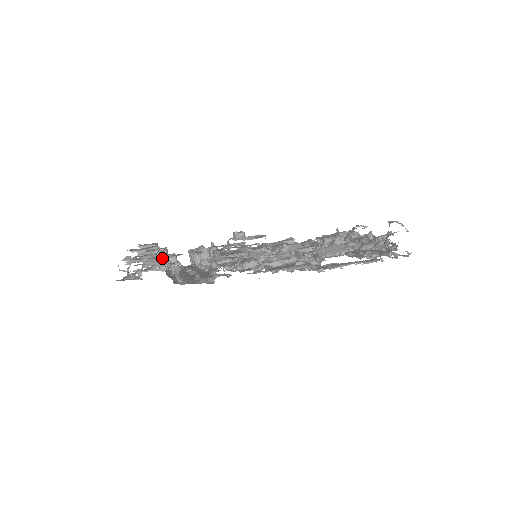
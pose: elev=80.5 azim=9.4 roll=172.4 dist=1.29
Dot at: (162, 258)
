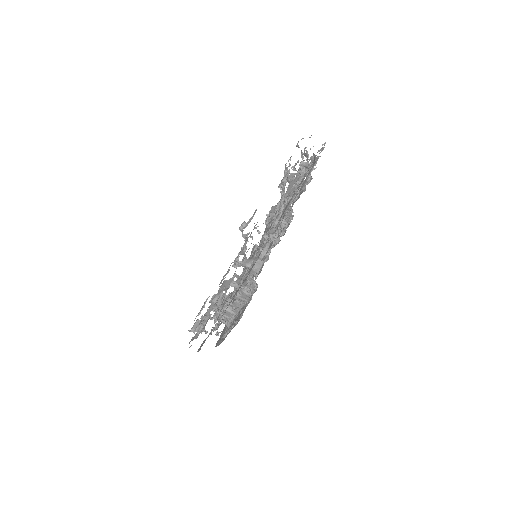
Dot at: (227, 273)
